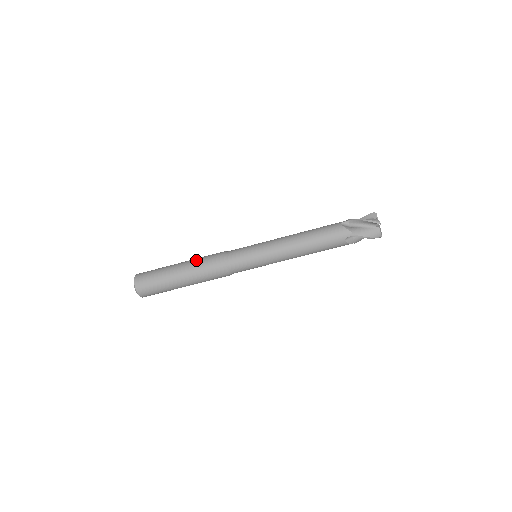
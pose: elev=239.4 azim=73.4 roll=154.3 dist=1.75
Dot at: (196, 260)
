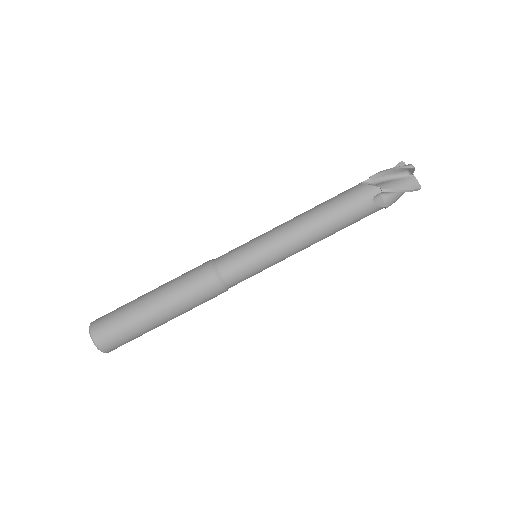
Dot at: (173, 279)
